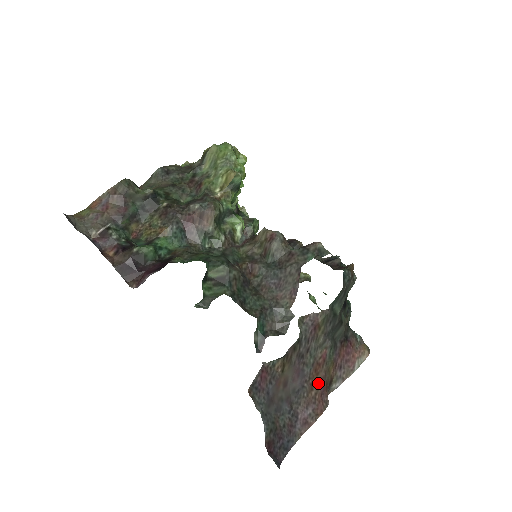
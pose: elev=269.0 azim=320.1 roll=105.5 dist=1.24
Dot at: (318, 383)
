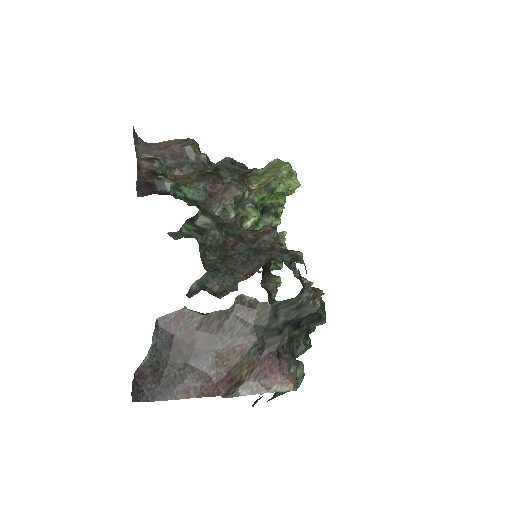
Dot at: (223, 368)
